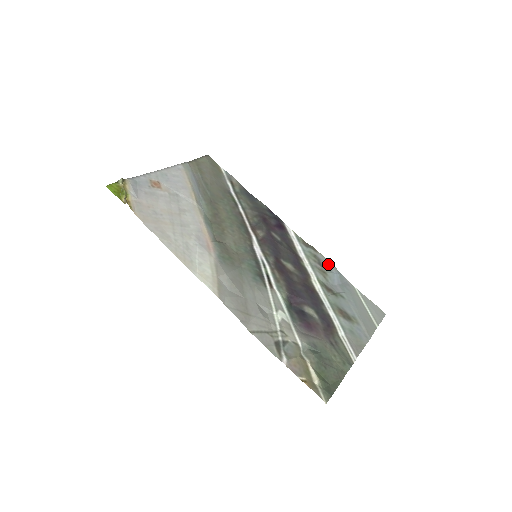
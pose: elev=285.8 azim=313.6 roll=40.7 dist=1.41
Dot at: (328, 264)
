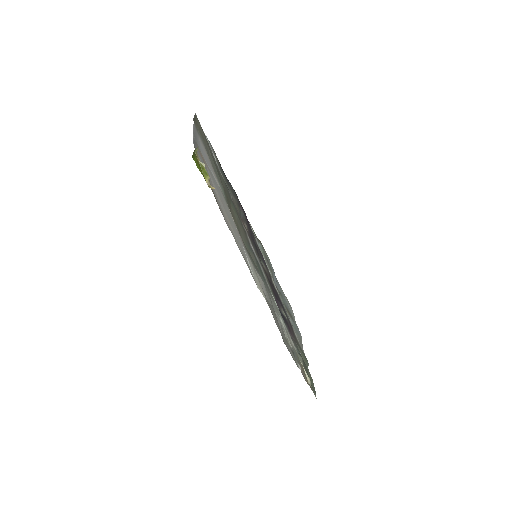
Dot at: occluded
